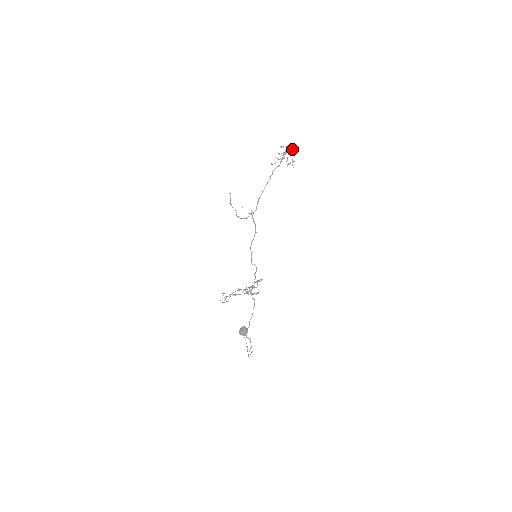
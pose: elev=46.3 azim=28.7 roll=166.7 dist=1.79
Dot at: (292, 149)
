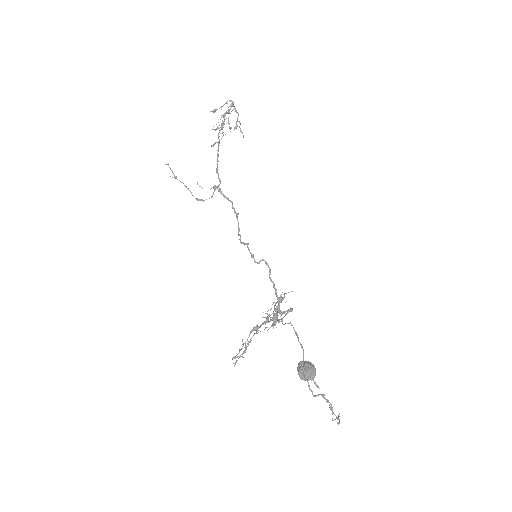
Dot at: (229, 109)
